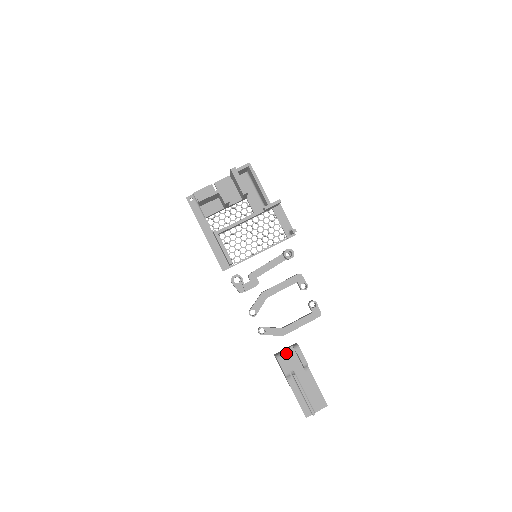
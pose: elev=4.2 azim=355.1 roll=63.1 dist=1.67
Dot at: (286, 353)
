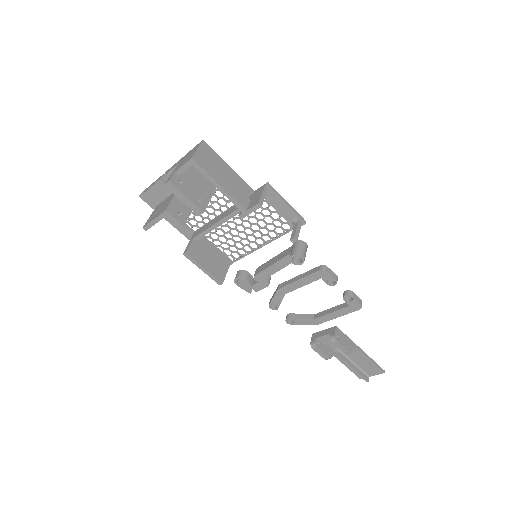
Dot at: (324, 339)
